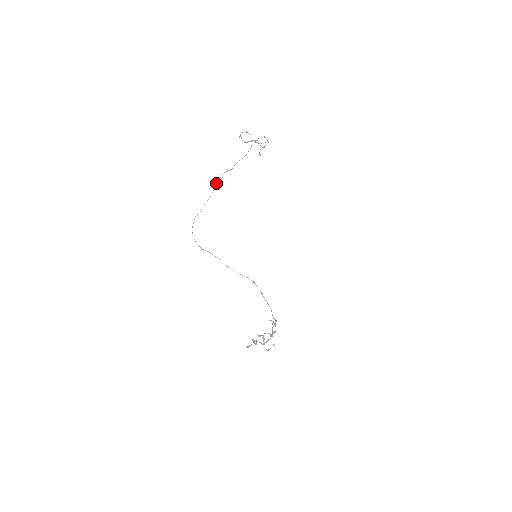
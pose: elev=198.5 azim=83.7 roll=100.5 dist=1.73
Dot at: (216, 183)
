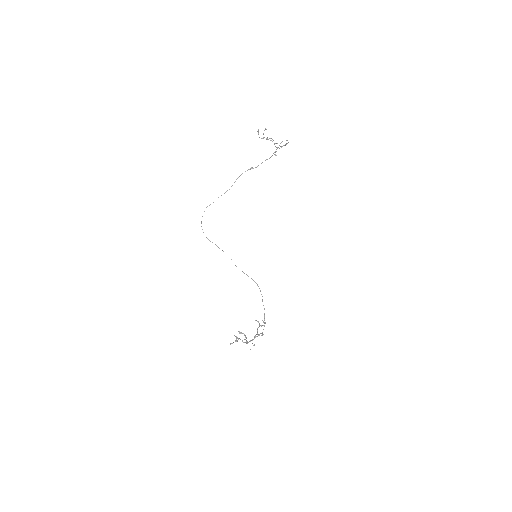
Dot at: (237, 178)
